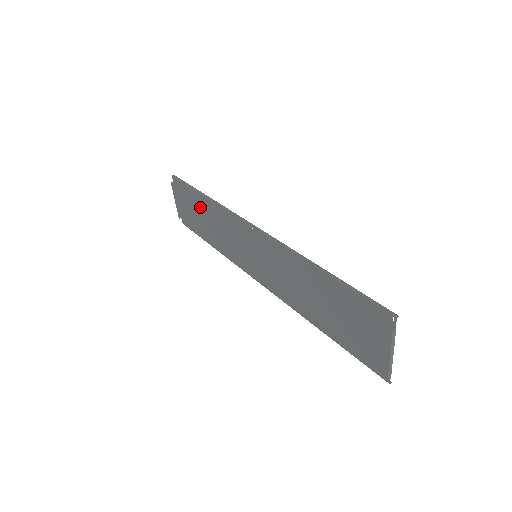
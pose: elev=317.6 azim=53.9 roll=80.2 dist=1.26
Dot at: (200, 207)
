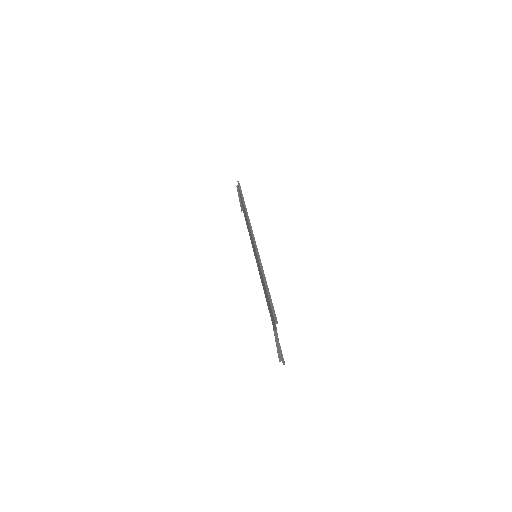
Dot at: occluded
